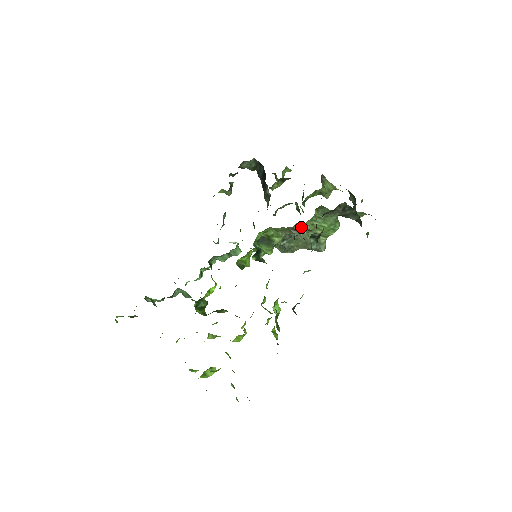
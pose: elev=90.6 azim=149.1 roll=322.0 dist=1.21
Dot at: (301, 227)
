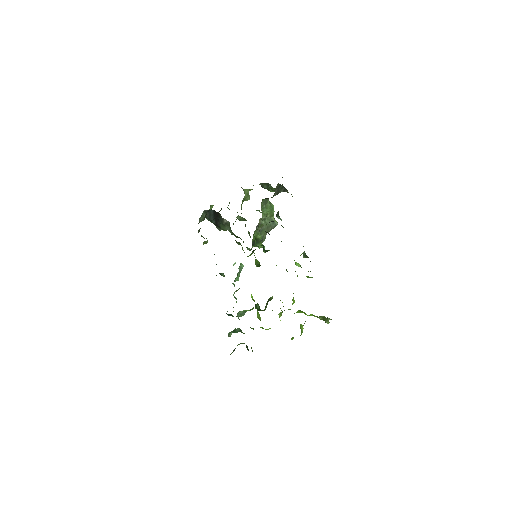
Dot at: (261, 221)
